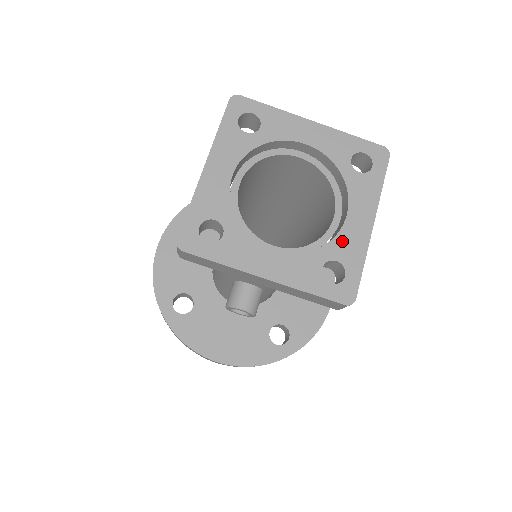
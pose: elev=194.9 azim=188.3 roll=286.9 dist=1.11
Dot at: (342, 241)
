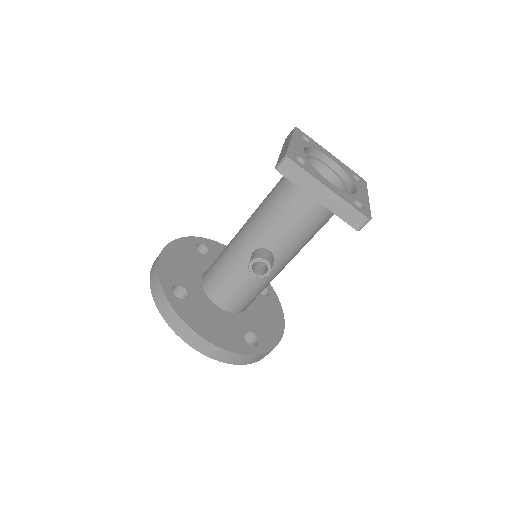
Dot at: (358, 197)
